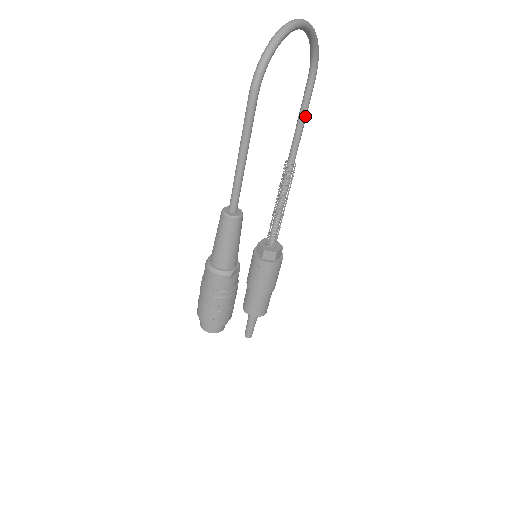
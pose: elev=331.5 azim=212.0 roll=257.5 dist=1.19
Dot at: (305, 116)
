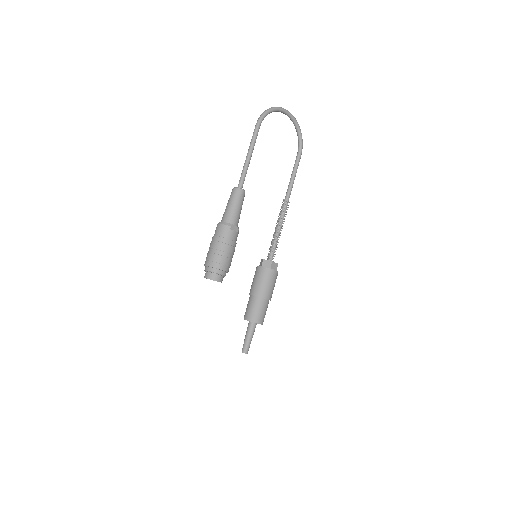
Dot at: (295, 172)
